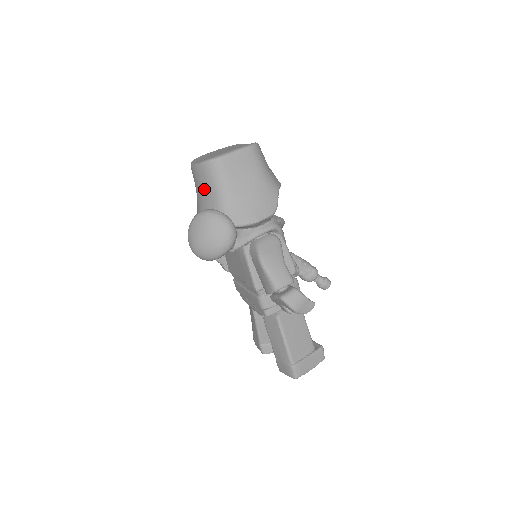
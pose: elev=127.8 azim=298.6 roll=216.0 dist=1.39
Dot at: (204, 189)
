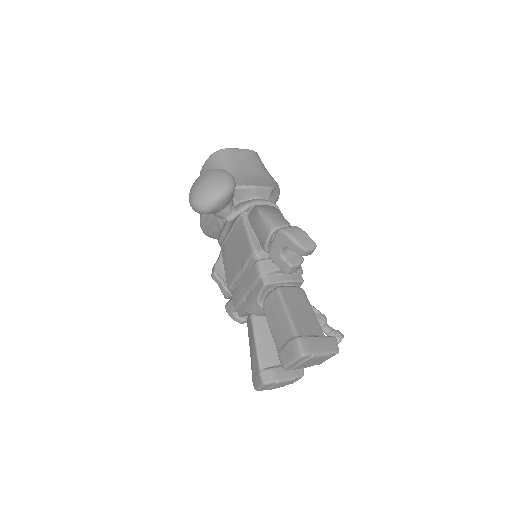
Dot at: occluded
